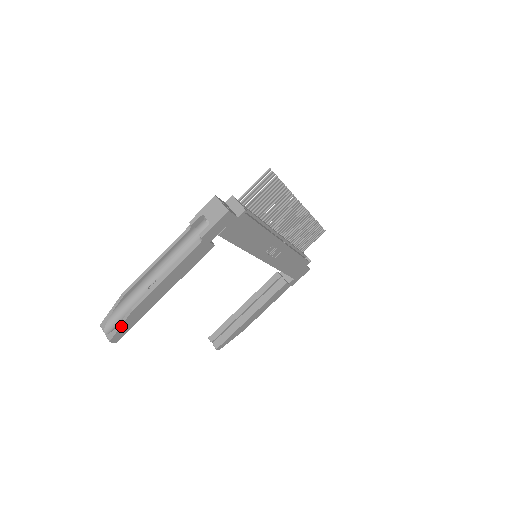
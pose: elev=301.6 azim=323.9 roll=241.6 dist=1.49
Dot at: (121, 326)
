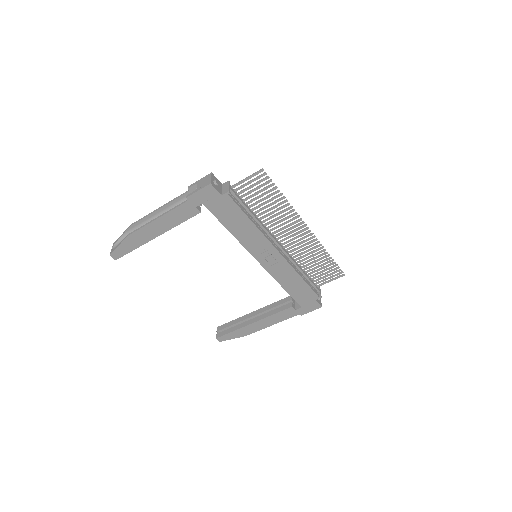
Dot at: (119, 246)
